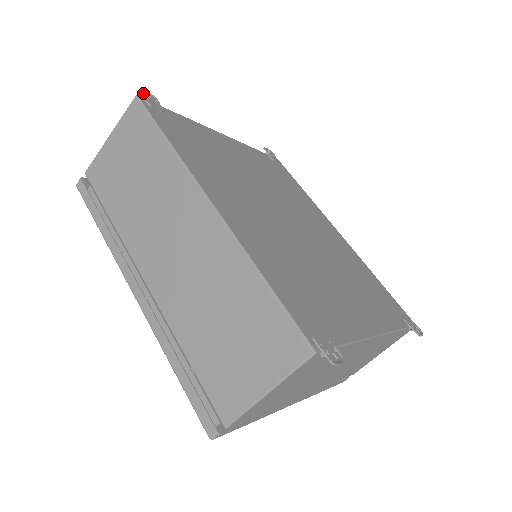
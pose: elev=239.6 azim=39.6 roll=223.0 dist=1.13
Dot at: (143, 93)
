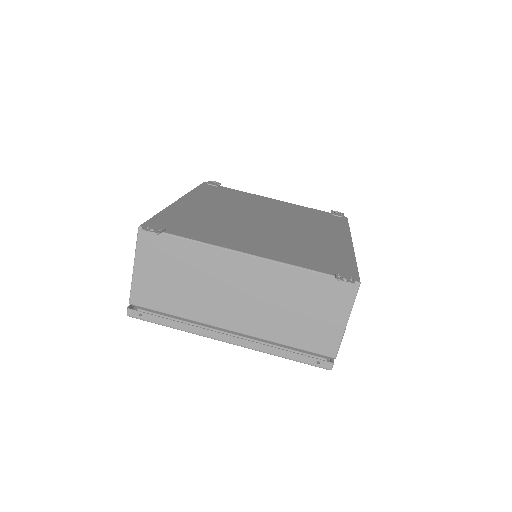
Dot at: (211, 182)
